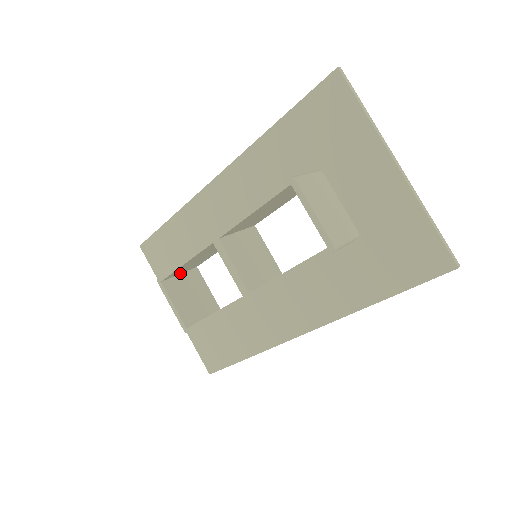
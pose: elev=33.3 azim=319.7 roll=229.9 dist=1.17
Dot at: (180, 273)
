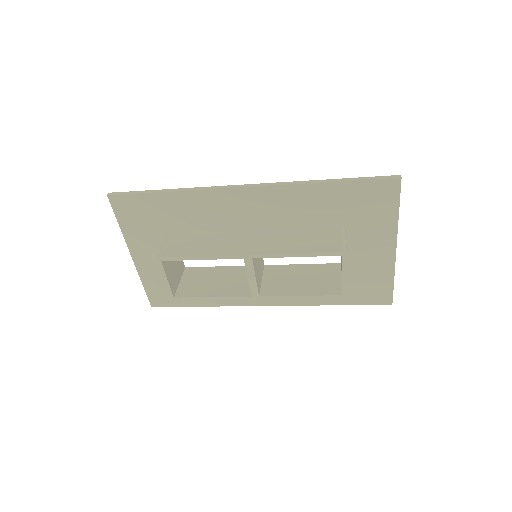
Dot at: occluded
